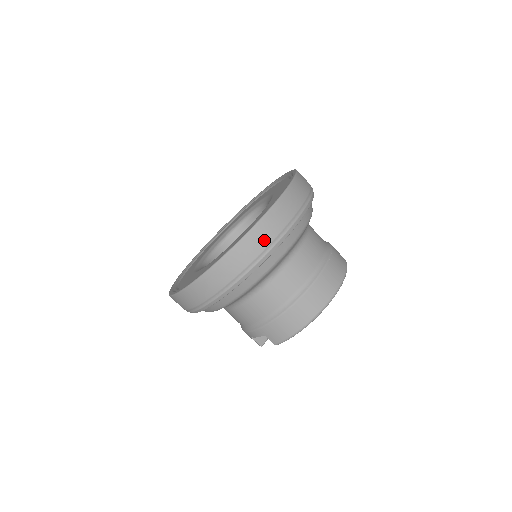
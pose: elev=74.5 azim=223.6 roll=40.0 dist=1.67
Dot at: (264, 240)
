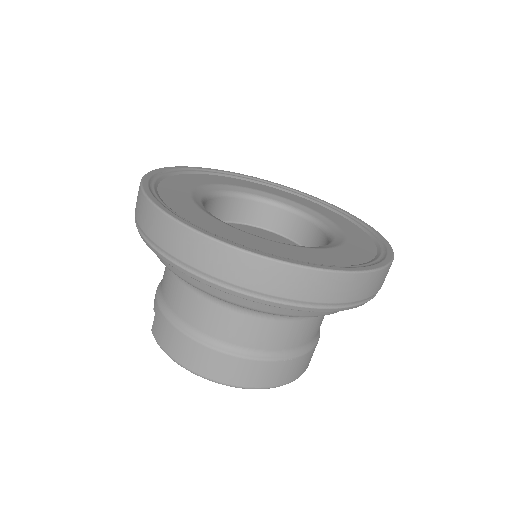
Dot at: (237, 275)
